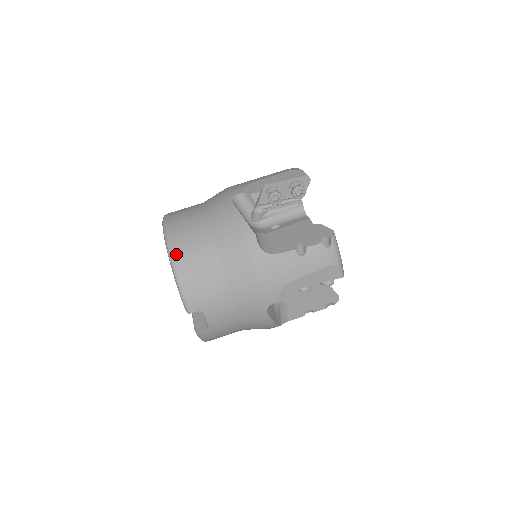
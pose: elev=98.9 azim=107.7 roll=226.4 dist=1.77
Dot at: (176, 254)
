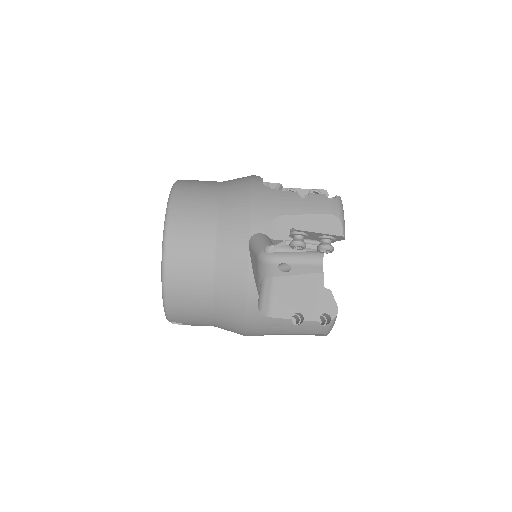
Dot at: (170, 280)
